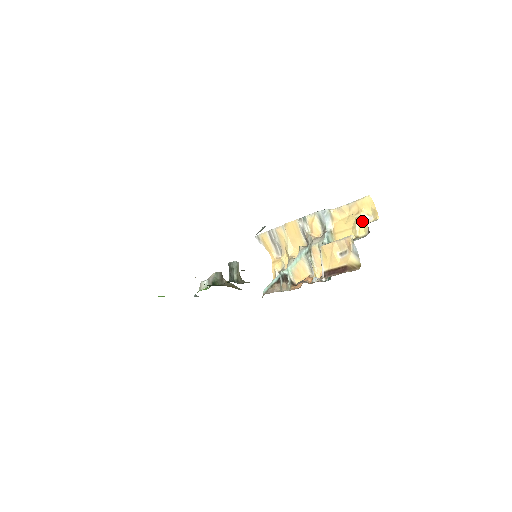
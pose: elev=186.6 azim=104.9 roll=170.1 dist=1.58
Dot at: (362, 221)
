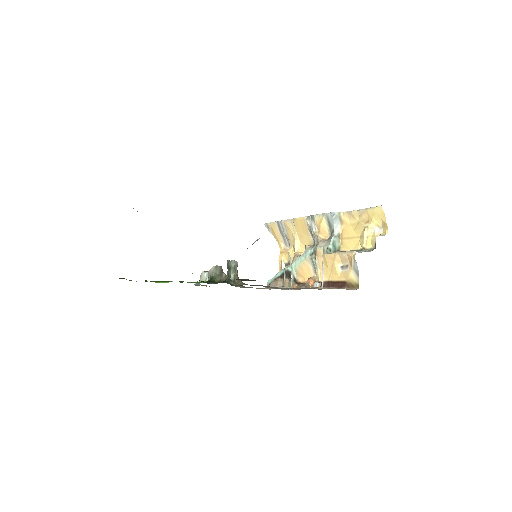
Dot at: (371, 232)
